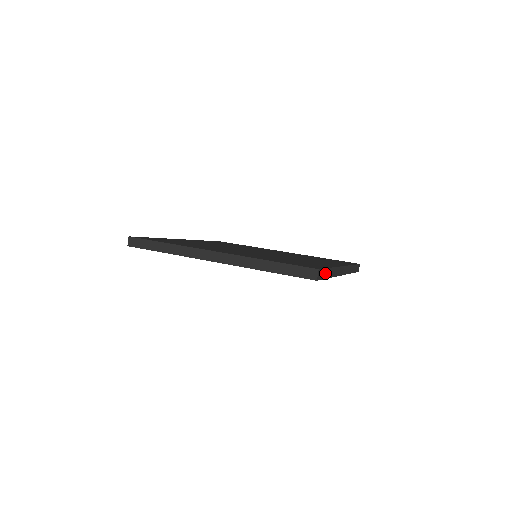
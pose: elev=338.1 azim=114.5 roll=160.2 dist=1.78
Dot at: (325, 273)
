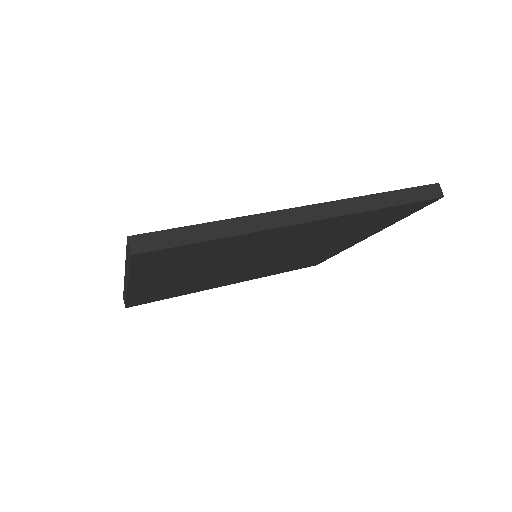
Dot at: occluded
